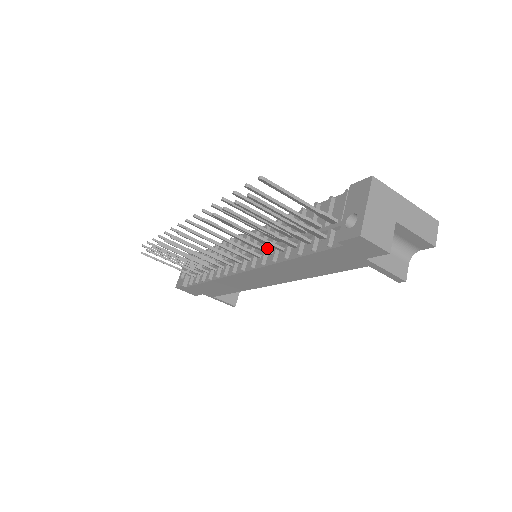
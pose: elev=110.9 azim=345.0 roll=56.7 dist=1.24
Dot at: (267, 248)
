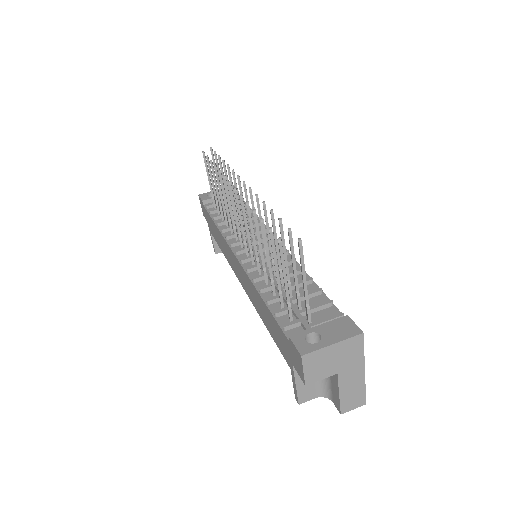
Dot at: occluded
